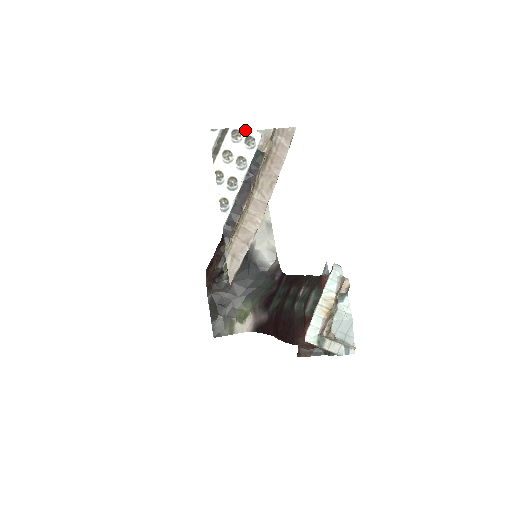
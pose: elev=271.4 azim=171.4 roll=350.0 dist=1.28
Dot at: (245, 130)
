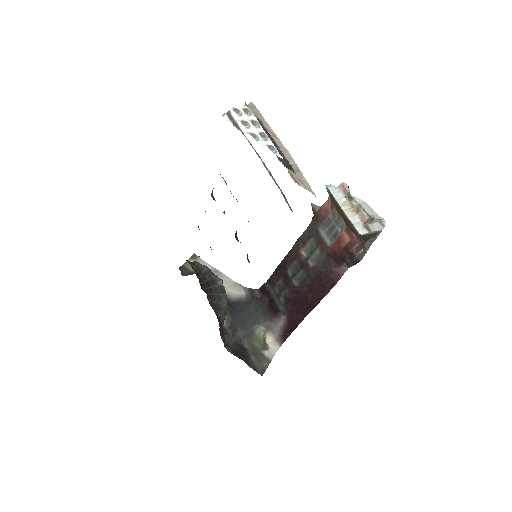
Dot at: (237, 108)
